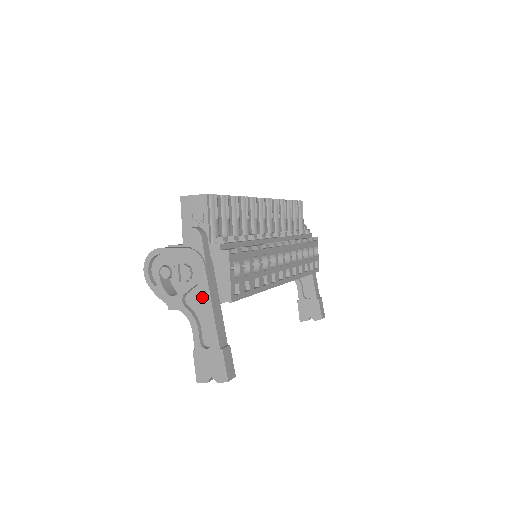
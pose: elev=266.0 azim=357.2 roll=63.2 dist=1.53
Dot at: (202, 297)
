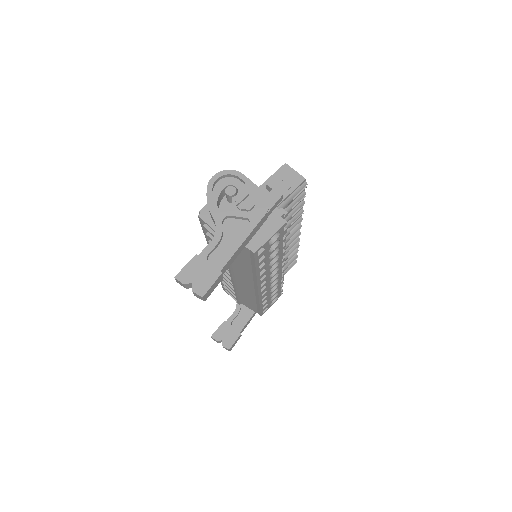
Dot at: (240, 230)
